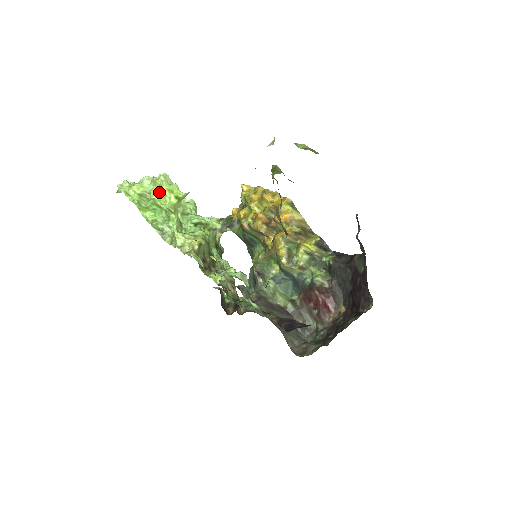
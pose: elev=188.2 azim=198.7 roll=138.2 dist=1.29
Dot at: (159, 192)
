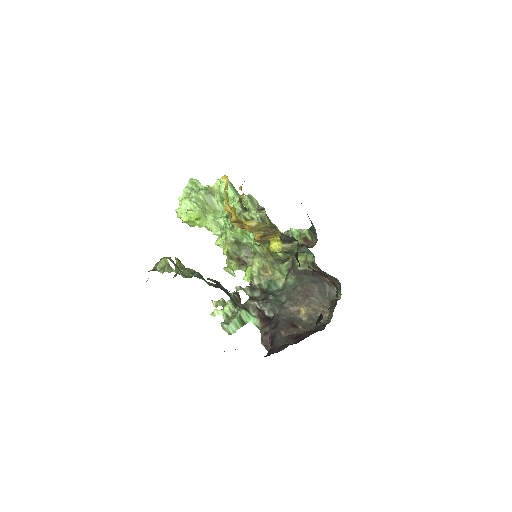
Dot at: (186, 222)
